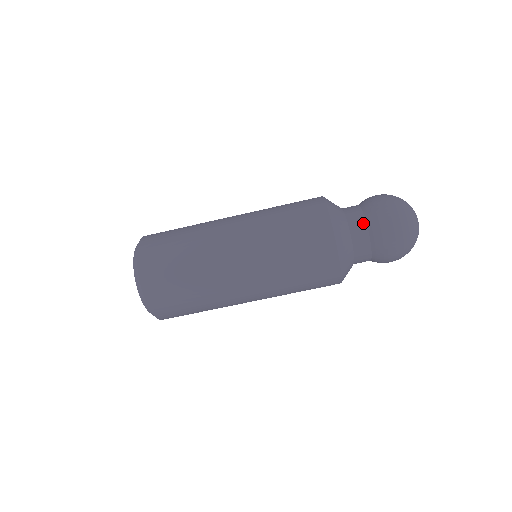
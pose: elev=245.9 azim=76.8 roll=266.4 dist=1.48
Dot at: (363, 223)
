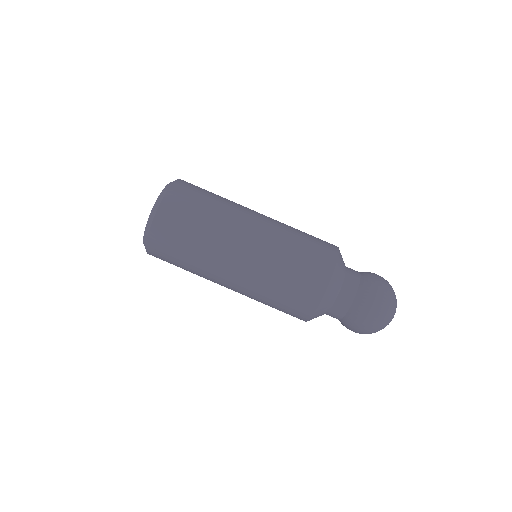
Dot at: (356, 286)
